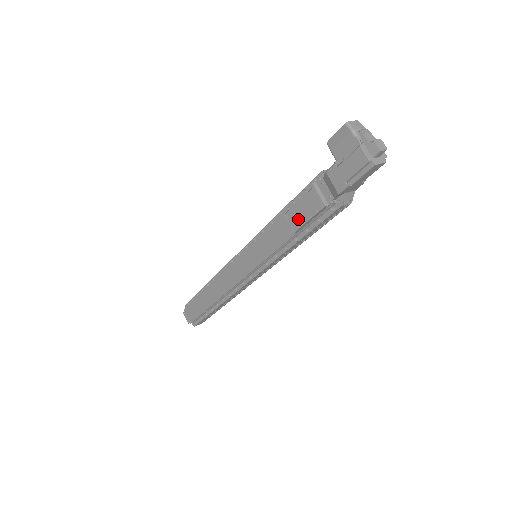
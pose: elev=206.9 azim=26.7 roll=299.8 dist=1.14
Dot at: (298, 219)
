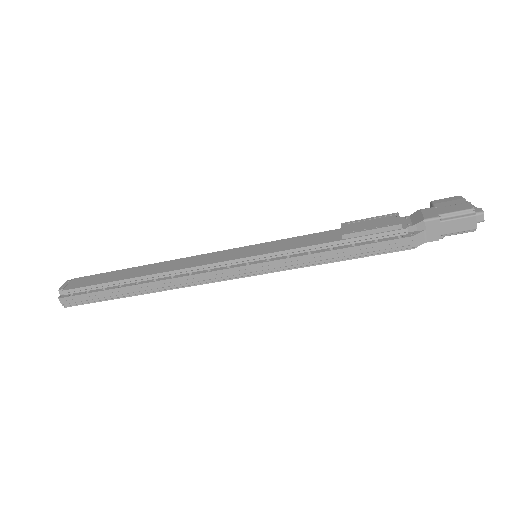
Dot at: (358, 228)
